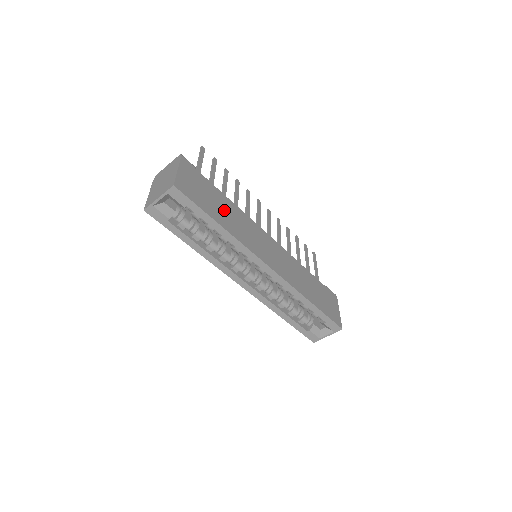
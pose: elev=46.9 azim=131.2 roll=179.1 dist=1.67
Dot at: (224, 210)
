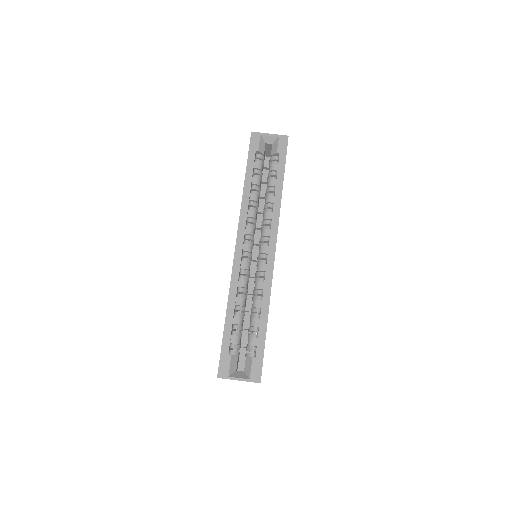
Dot at: occluded
